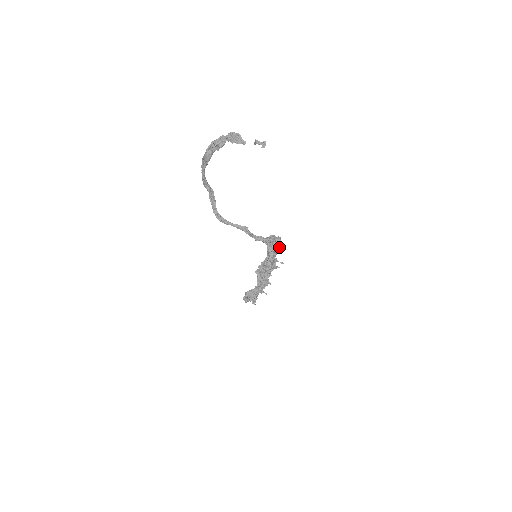
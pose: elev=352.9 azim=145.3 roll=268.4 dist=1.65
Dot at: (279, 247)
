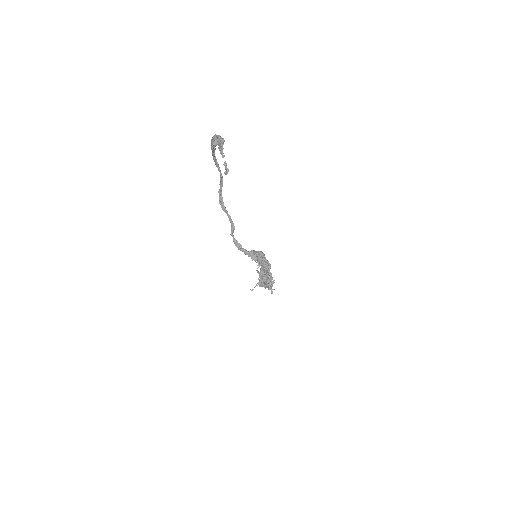
Dot at: (263, 266)
